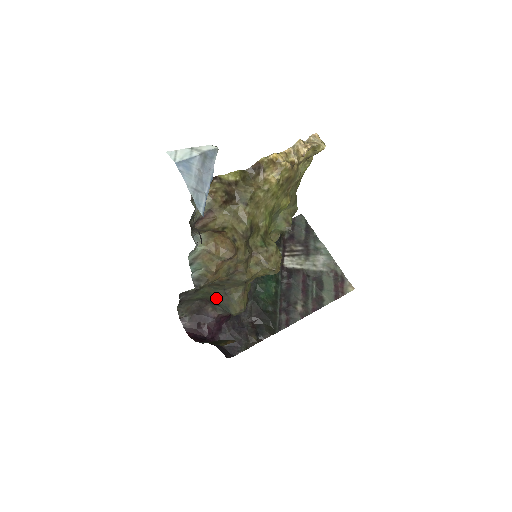
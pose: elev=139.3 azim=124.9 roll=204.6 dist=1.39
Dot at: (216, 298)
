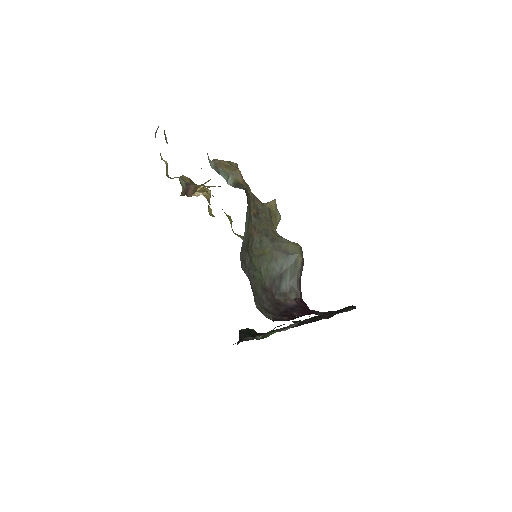
Dot at: (271, 261)
